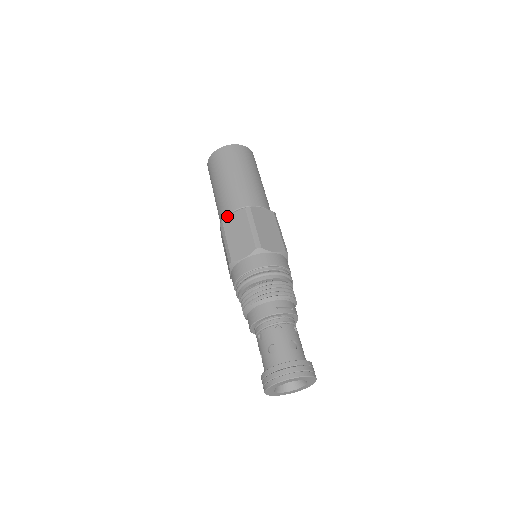
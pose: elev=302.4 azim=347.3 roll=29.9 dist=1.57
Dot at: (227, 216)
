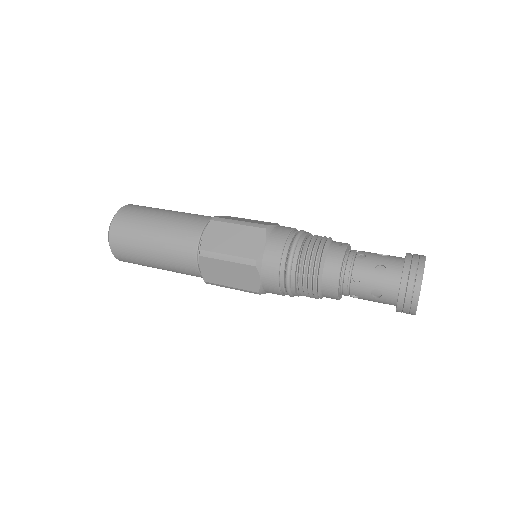
Dot at: (201, 242)
